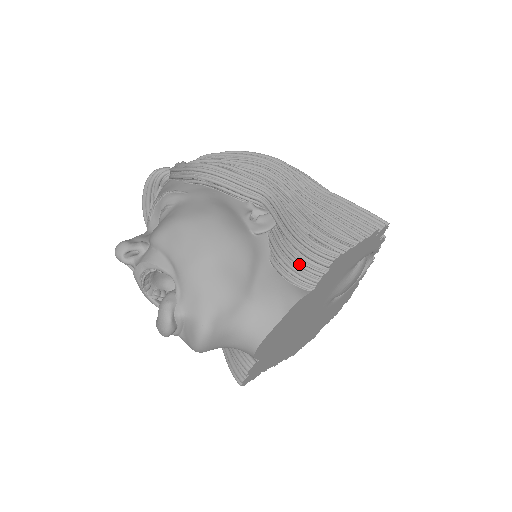
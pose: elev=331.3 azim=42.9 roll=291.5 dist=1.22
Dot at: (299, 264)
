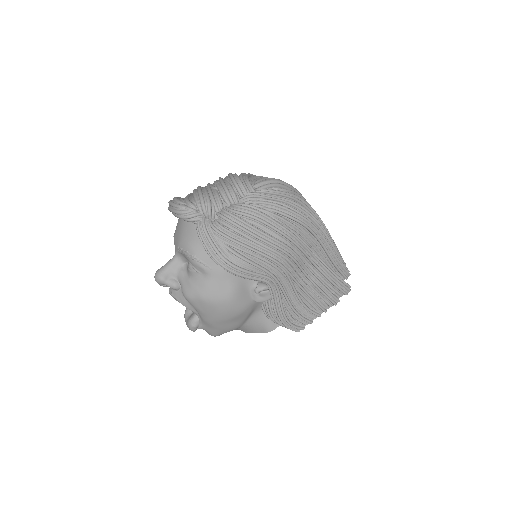
Dot at: occluded
